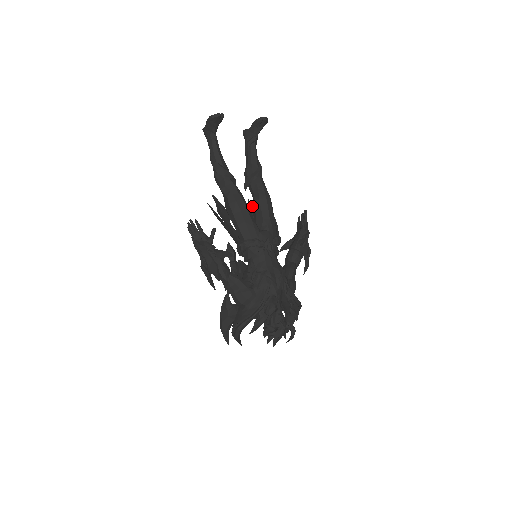
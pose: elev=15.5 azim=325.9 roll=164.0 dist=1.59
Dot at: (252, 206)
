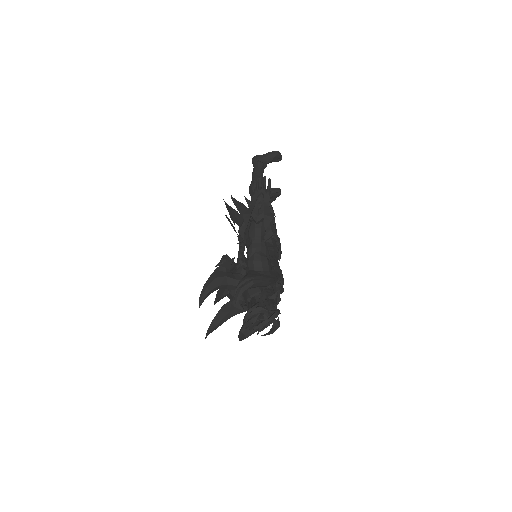
Dot at: occluded
